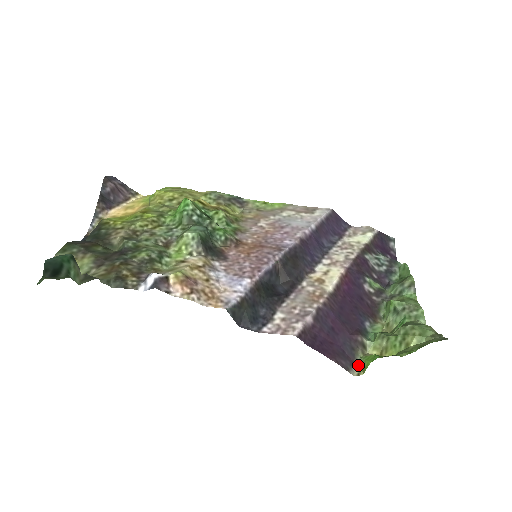
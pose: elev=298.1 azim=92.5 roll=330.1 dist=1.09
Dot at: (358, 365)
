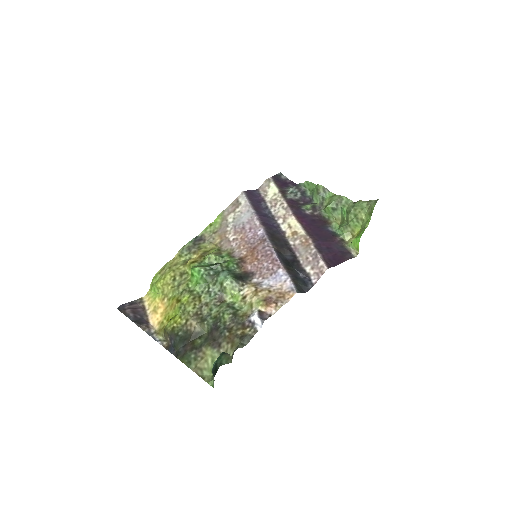
Dot at: (352, 251)
